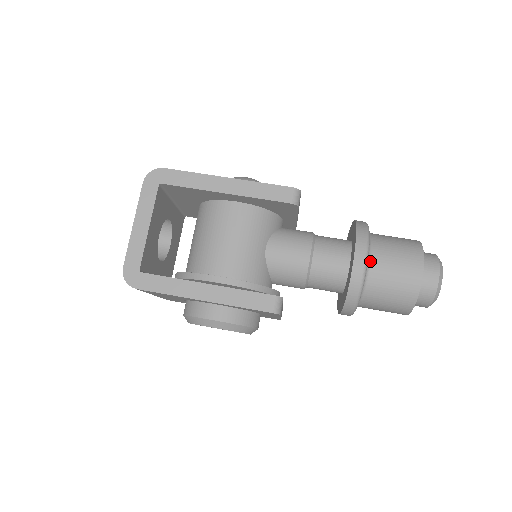
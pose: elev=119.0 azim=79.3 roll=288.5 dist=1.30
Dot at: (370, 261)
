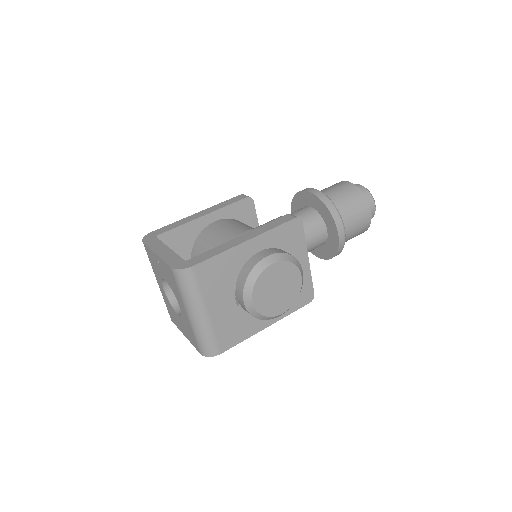
Dot at: occluded
